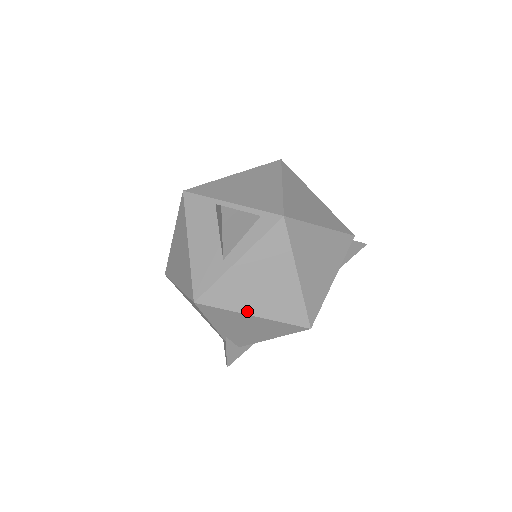
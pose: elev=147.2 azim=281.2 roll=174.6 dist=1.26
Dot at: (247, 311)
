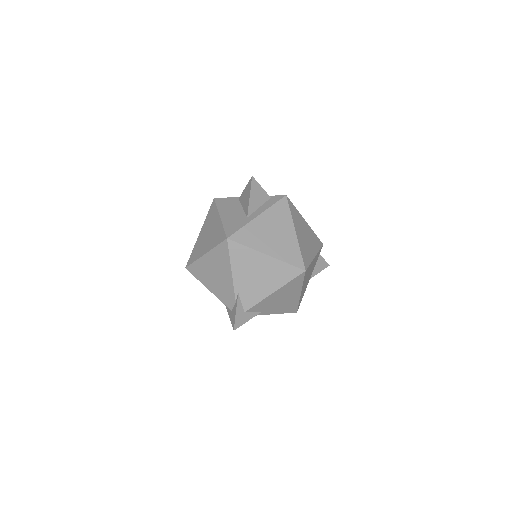
Dot at: (262, 250)
